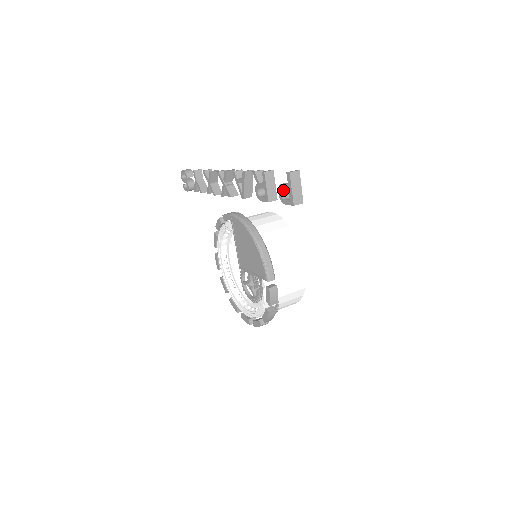
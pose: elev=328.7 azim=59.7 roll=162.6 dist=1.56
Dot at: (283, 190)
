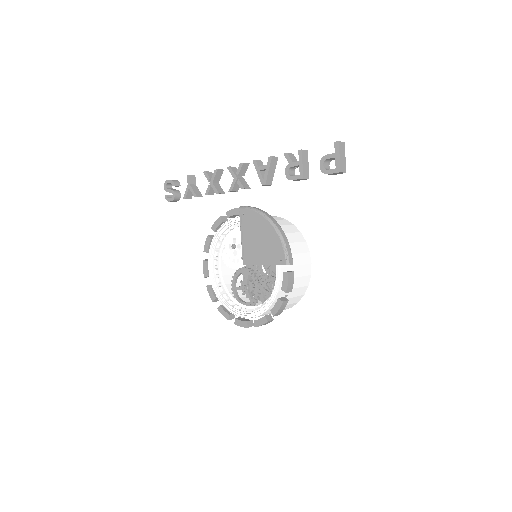
Dot at: (325, 162)
